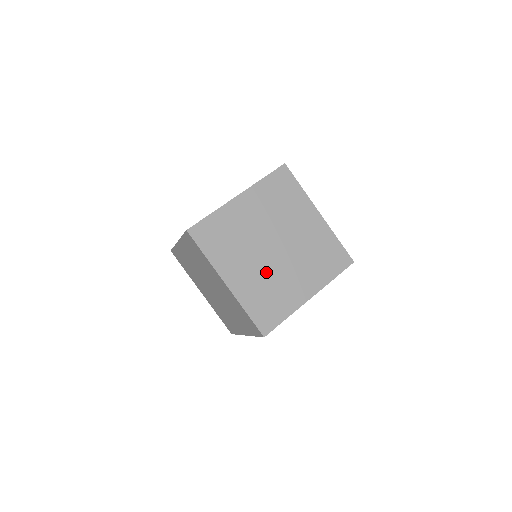
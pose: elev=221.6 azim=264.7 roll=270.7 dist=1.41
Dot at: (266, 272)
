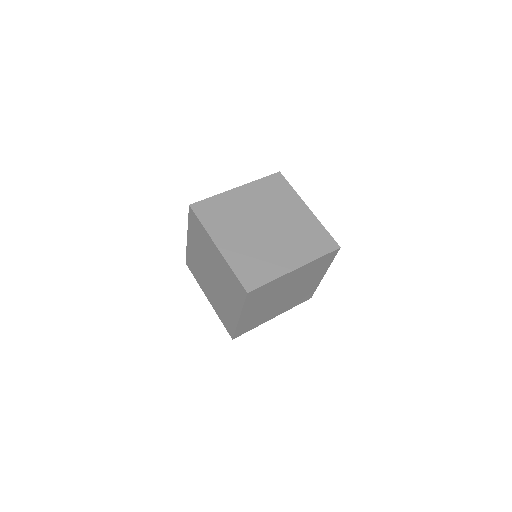
Dot at: (255, 243)
